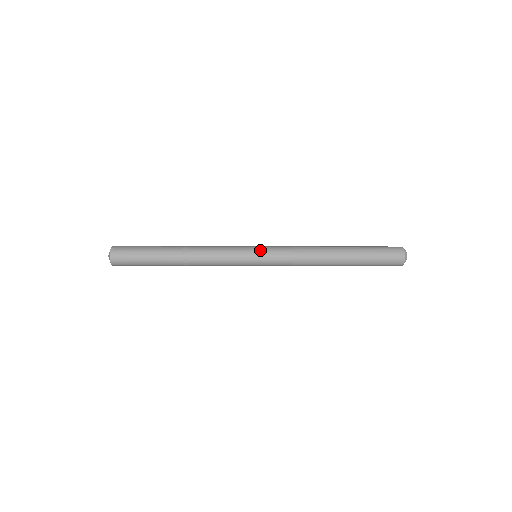
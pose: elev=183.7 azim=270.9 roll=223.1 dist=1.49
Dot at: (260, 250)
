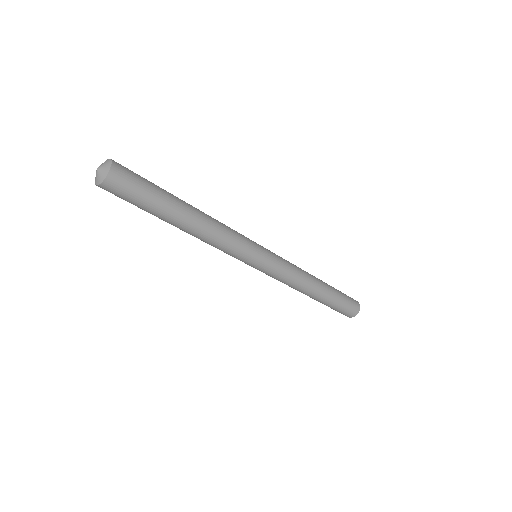
Dot at: (267, 251)
